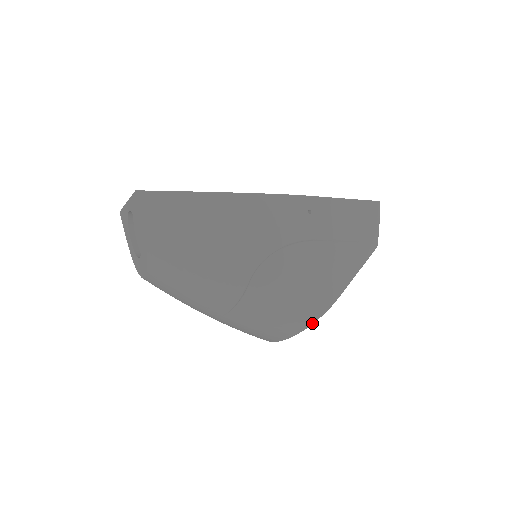
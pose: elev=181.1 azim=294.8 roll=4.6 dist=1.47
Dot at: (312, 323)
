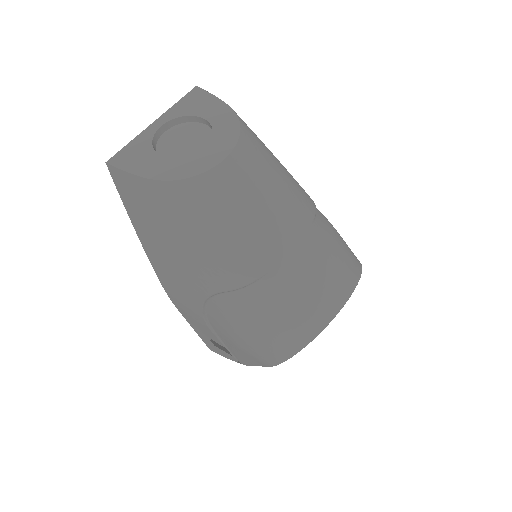
Dot at: (361, 264)
